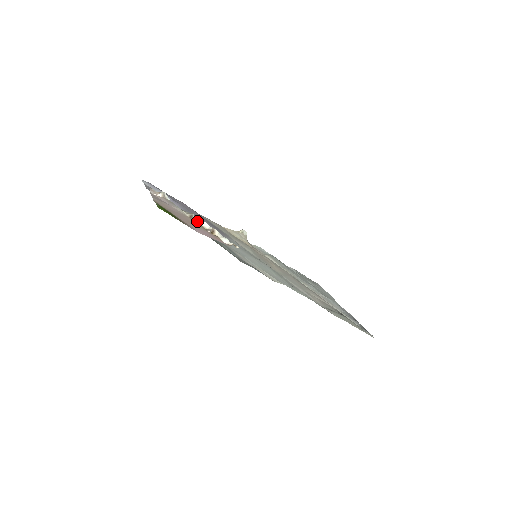
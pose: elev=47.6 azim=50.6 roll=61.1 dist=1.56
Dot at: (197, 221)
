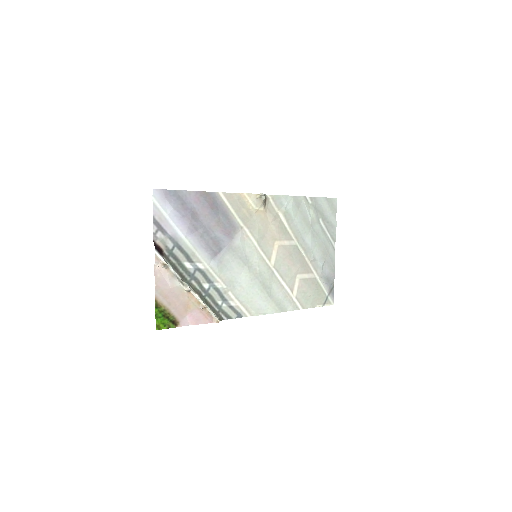
Dot at: (193, 295)
